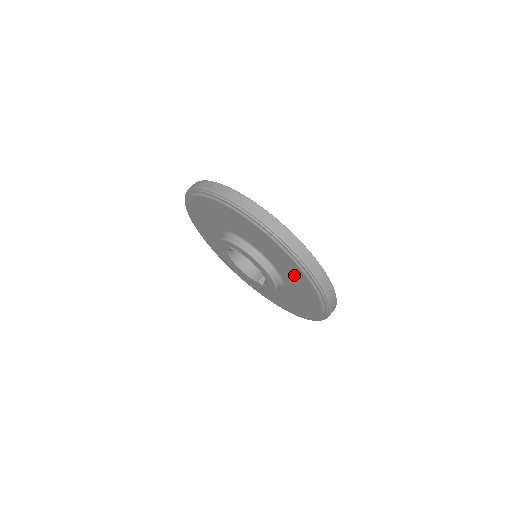
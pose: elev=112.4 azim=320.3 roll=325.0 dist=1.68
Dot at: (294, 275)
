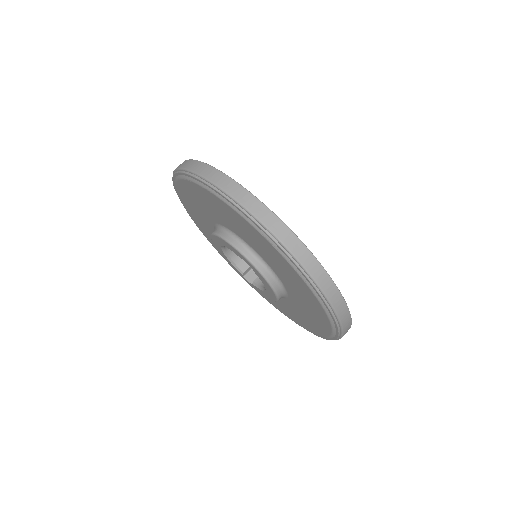
Dot at: (311, 319)
